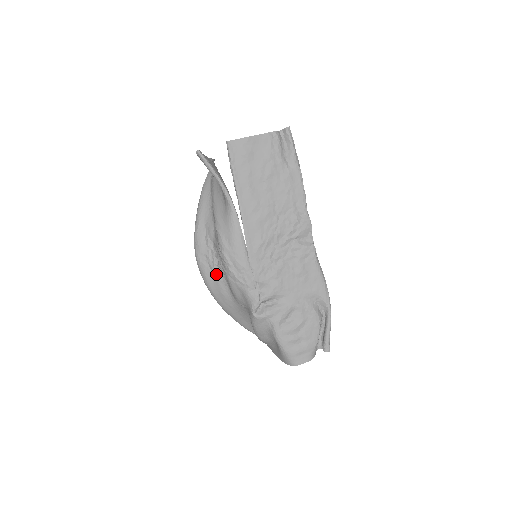
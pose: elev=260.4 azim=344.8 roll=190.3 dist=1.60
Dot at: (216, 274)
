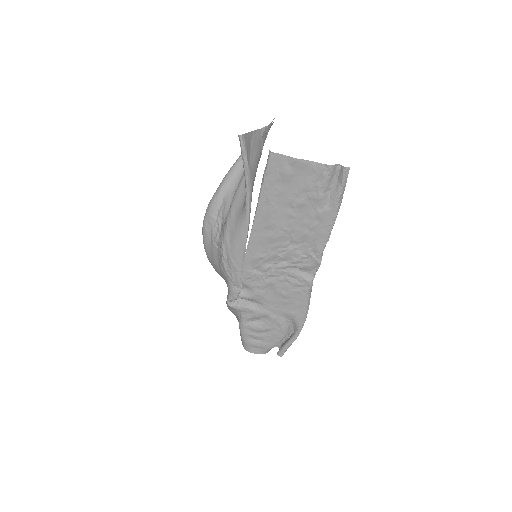
Dot at: (213, 248)
